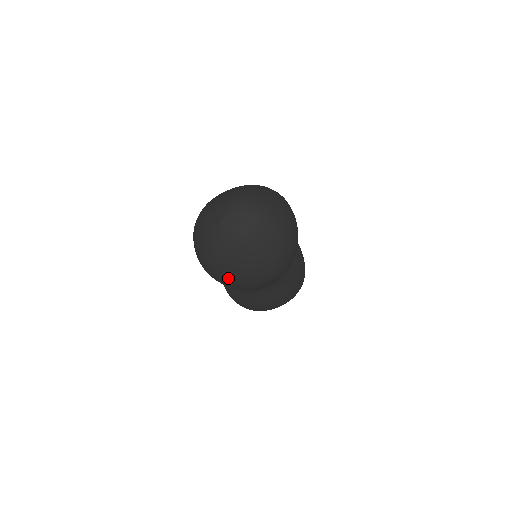
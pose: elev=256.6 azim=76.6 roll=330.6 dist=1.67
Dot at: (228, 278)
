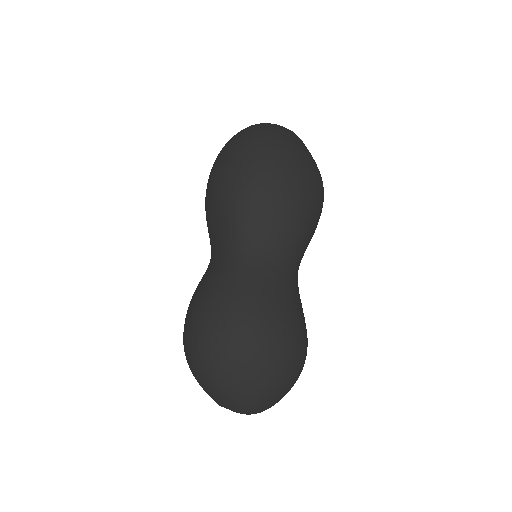
Dot at: occluded
